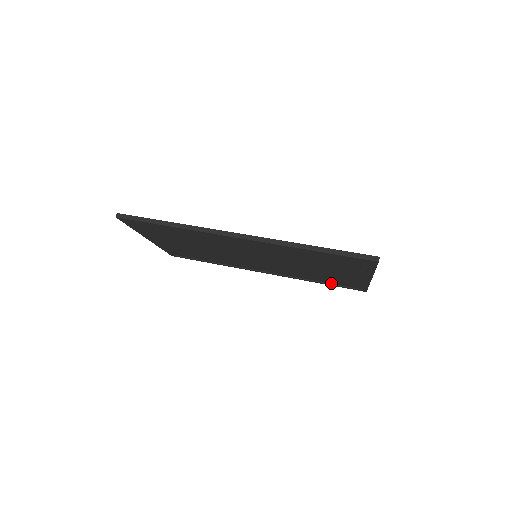
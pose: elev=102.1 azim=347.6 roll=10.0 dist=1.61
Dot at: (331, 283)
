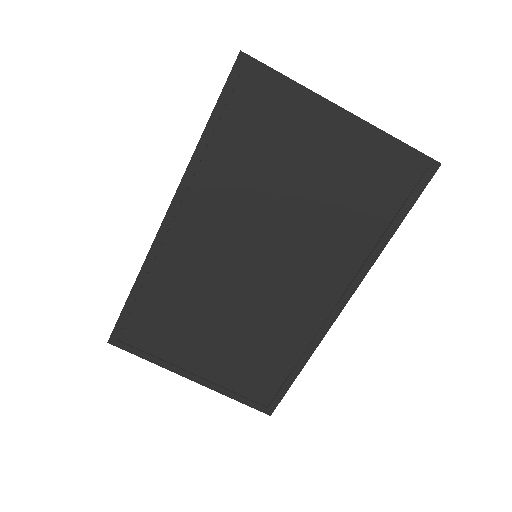
Dot at: (396, 210)
